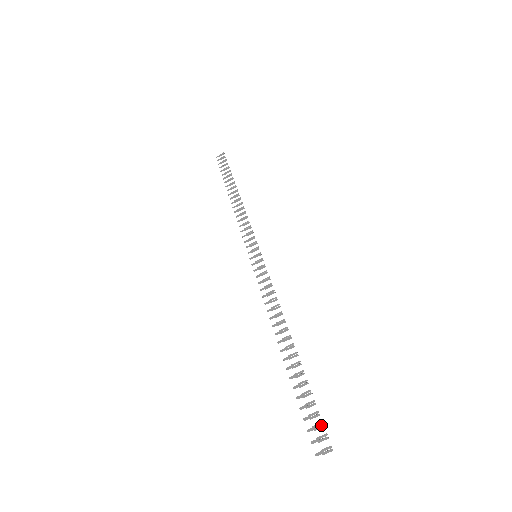
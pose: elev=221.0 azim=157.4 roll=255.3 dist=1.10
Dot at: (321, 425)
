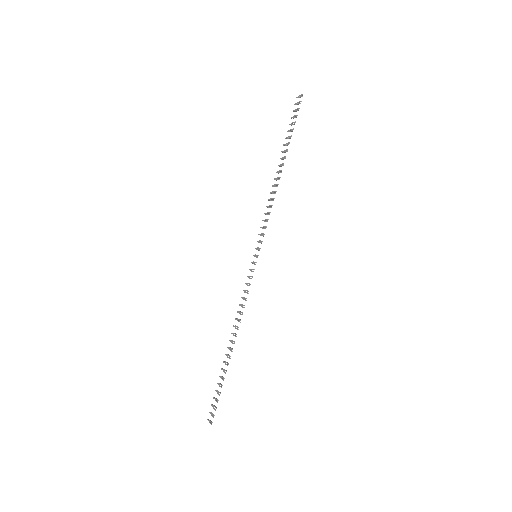
Dot at: (215, 409)
